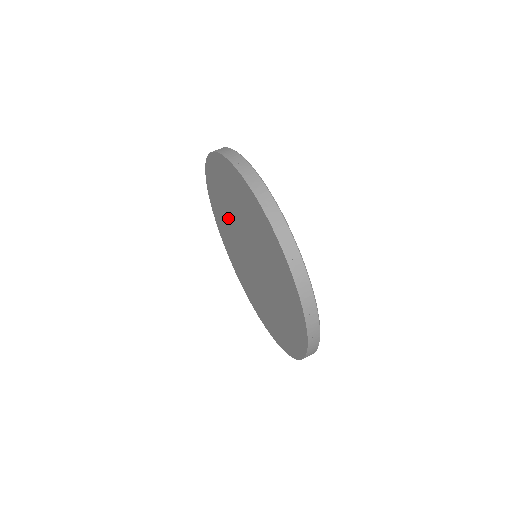
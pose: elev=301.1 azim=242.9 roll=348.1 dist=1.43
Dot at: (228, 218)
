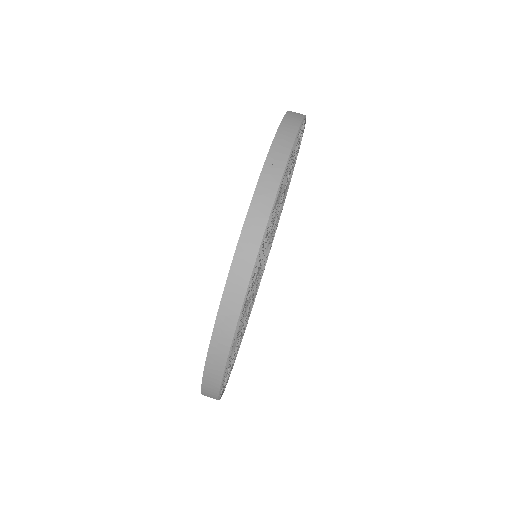
Dot at: occluded
